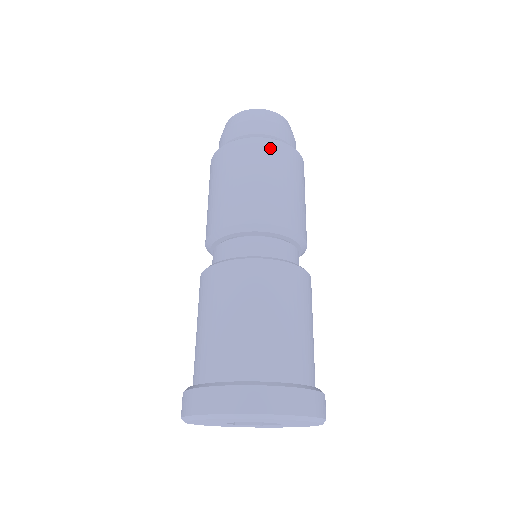
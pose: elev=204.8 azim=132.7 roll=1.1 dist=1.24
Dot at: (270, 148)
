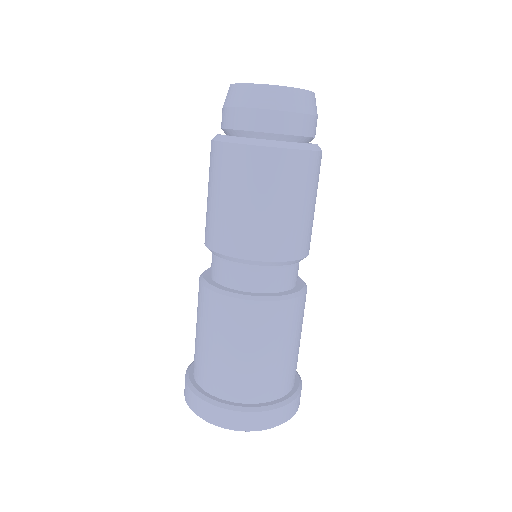
Dot at: (249, 160)
